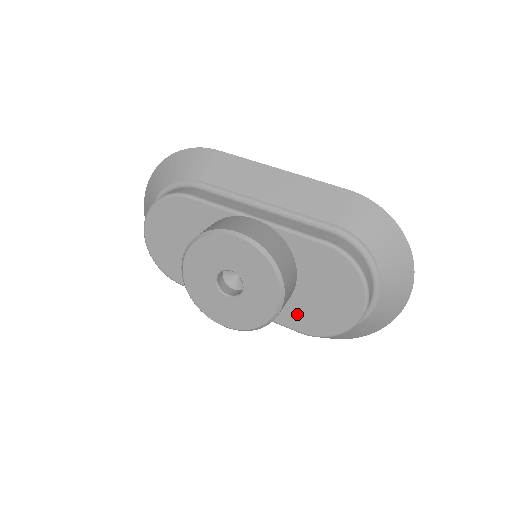
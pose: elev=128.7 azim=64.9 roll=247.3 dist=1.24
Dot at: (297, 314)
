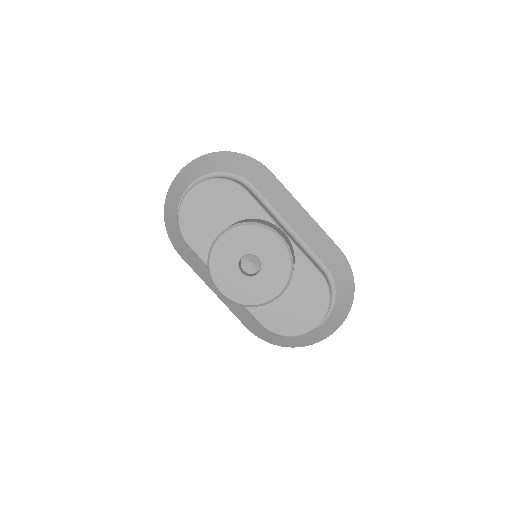
Dot at: (268, 310)
